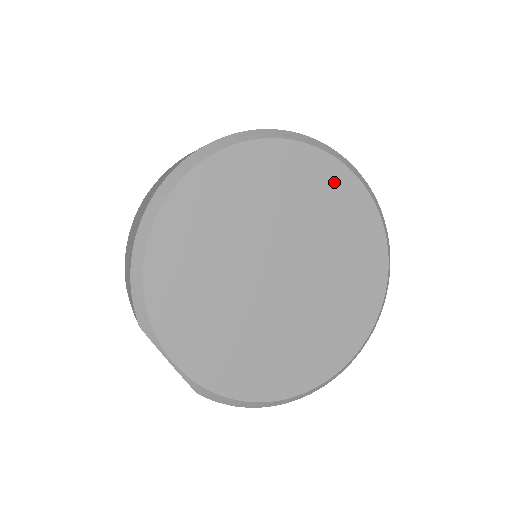
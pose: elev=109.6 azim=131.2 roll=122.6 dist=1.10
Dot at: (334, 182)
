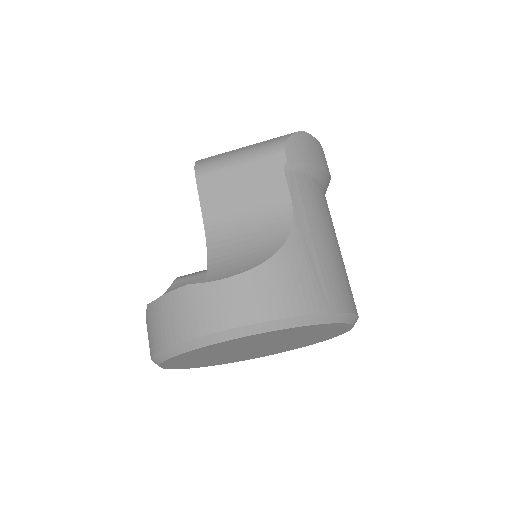
Dot at: (335, 329)
